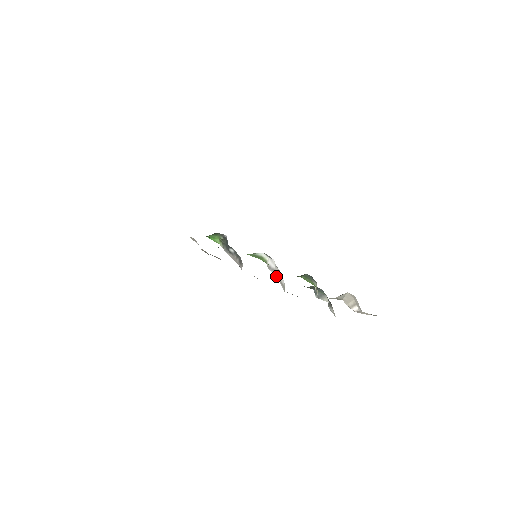
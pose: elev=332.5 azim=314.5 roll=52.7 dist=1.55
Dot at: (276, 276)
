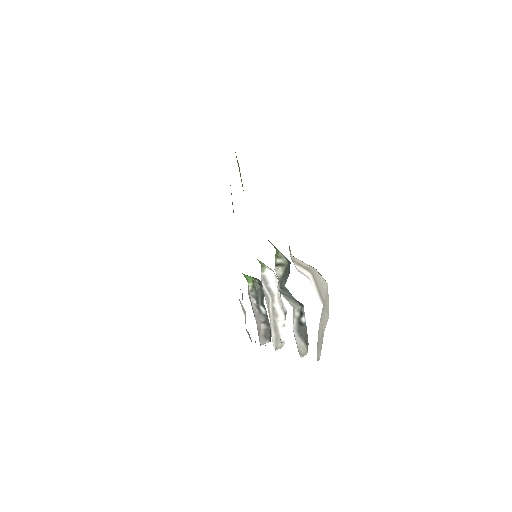
Dot at: (267, 297)
